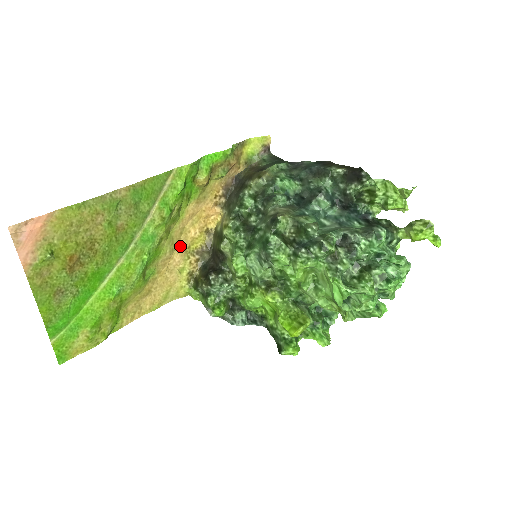
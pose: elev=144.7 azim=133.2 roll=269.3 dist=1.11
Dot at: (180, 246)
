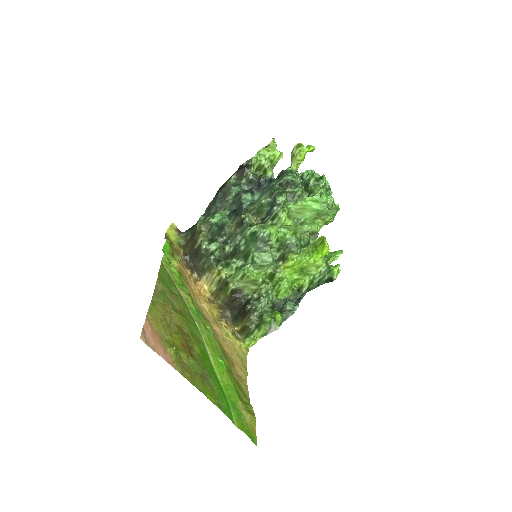
Dot at: (210, 320)
